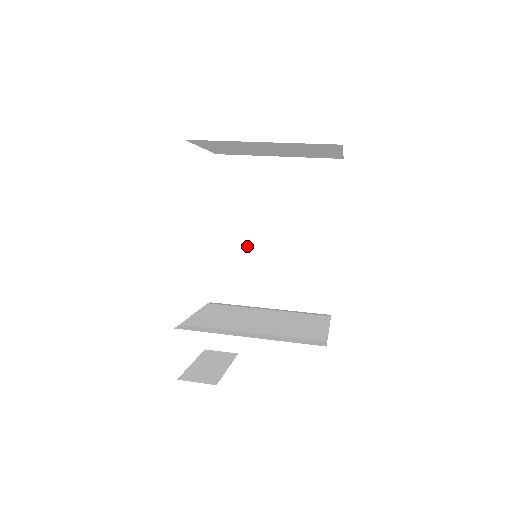
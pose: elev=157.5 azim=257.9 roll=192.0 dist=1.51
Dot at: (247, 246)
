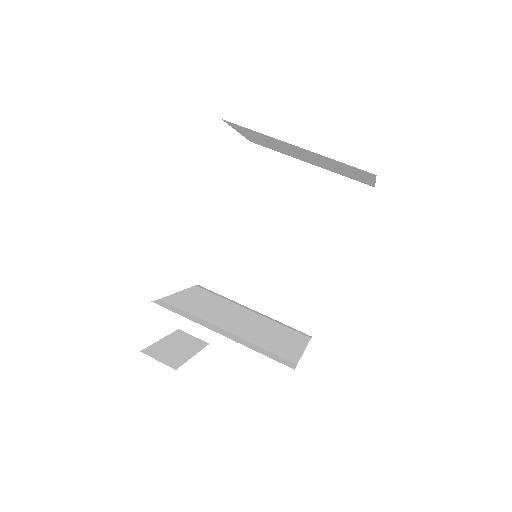
Dot at: (252, 242)
